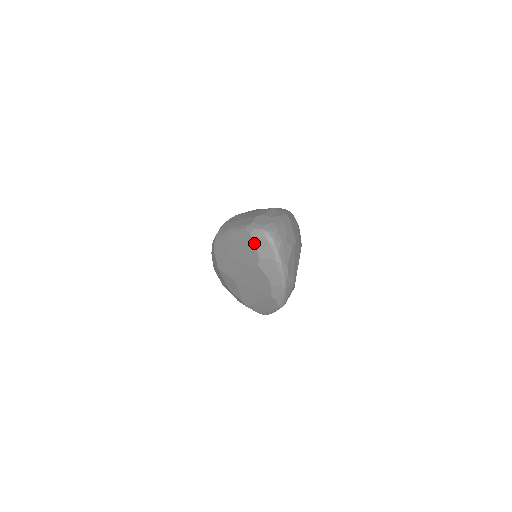
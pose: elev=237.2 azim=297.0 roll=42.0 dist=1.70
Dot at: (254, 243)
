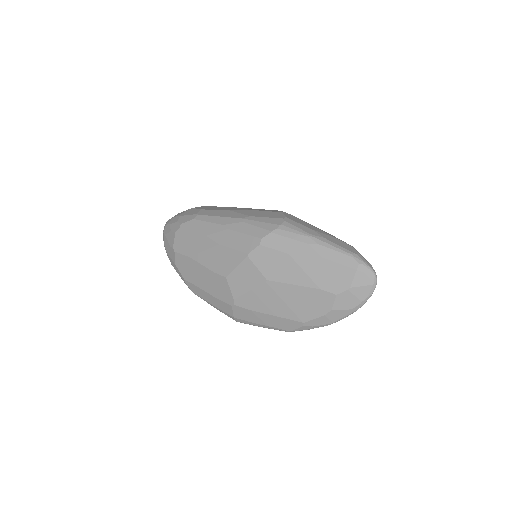
Dot at: (356, 275)
